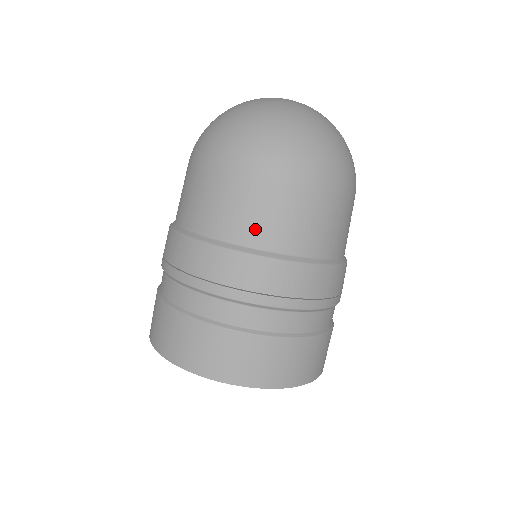
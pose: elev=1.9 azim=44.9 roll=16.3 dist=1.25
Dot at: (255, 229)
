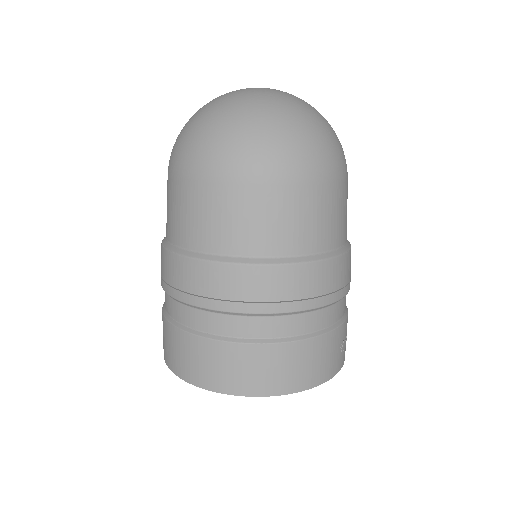
Dot at: (181, 229)
